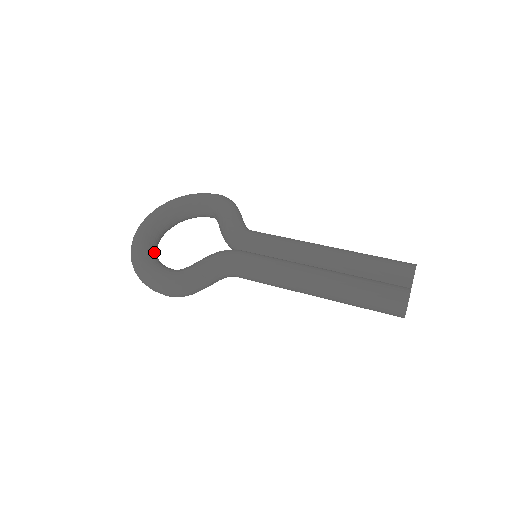
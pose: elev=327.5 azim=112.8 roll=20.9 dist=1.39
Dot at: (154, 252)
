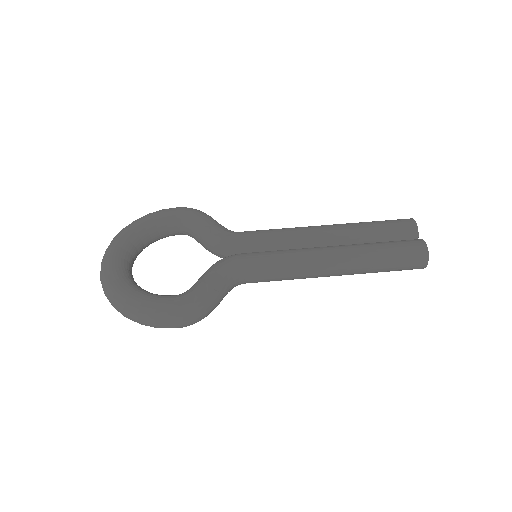
Dot at: occluded
